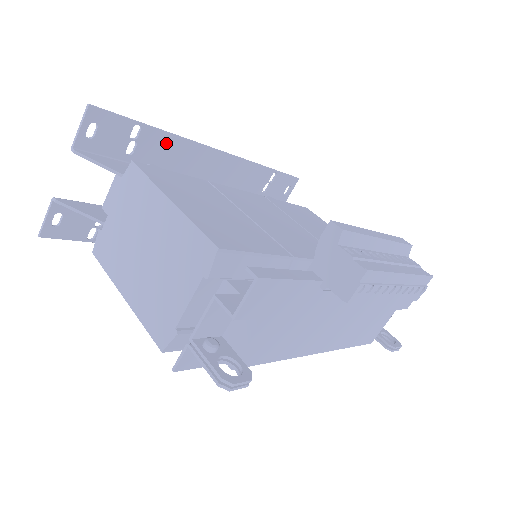
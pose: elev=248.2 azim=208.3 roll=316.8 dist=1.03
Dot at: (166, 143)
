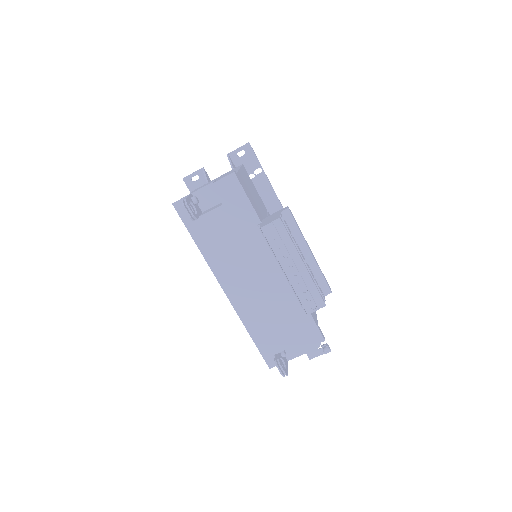
Dot at: (267, 190)
